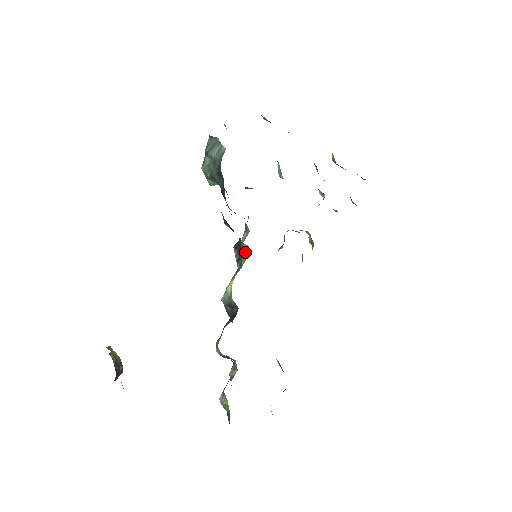
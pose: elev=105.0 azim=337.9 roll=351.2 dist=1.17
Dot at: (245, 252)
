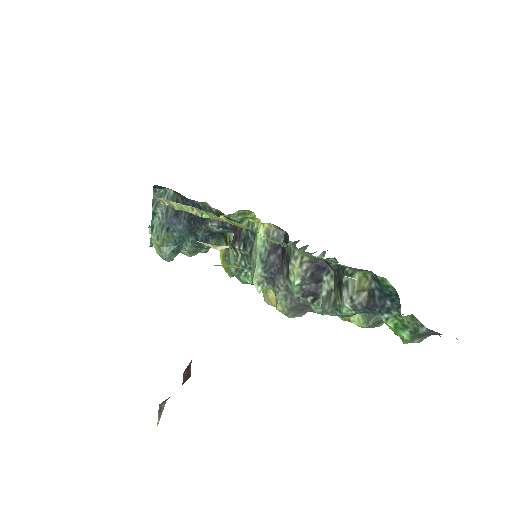
Dot at: (249, 223)
